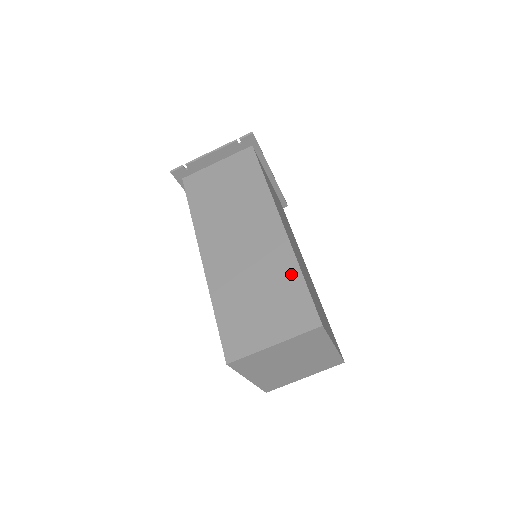
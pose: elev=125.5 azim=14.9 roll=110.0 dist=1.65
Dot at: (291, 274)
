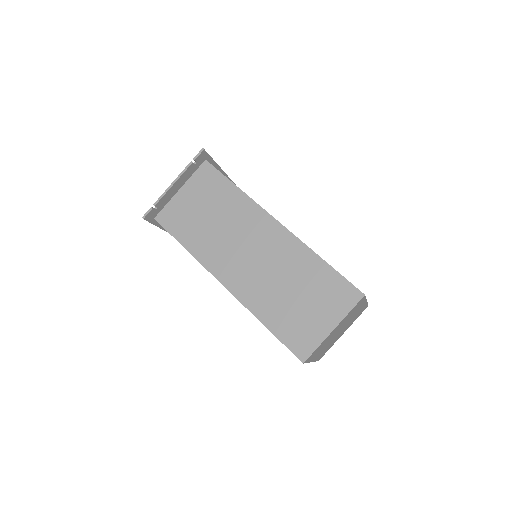
Dot at: (314, 264)
